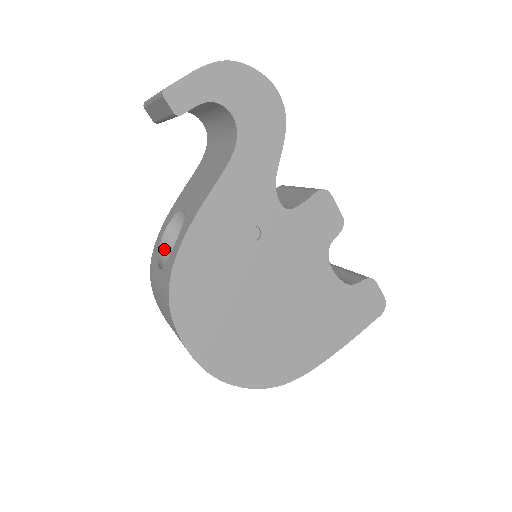
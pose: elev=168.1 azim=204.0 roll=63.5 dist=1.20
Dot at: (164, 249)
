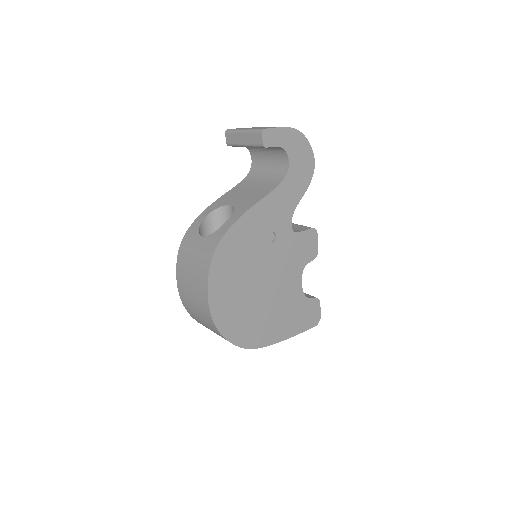
Dot at: (202, 227)
